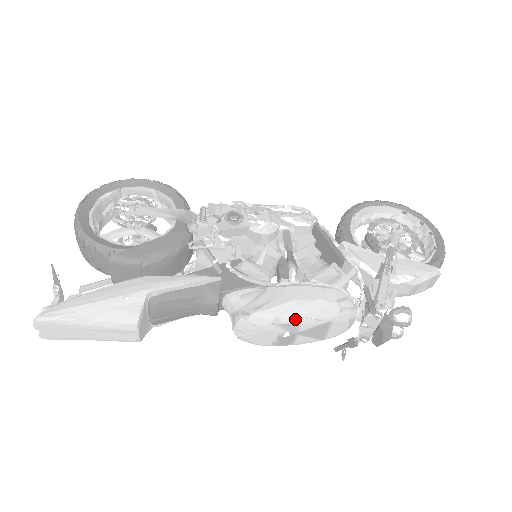
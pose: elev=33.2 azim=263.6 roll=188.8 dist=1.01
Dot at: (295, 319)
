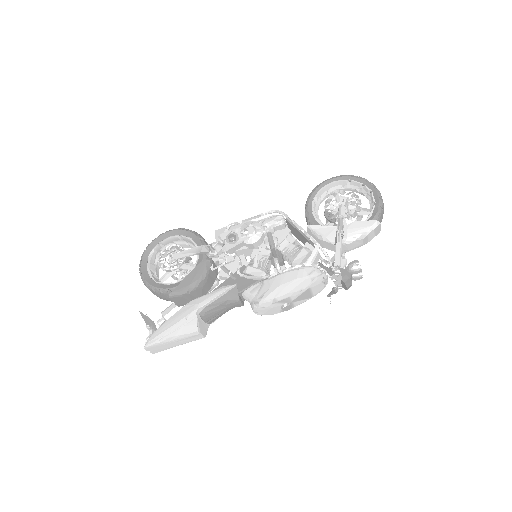
Dot at: (285, 296)
